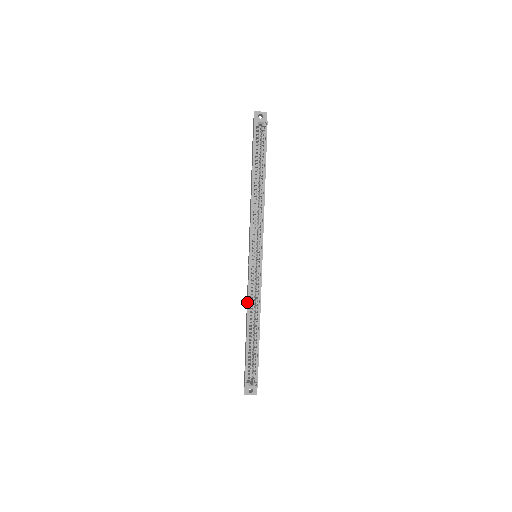
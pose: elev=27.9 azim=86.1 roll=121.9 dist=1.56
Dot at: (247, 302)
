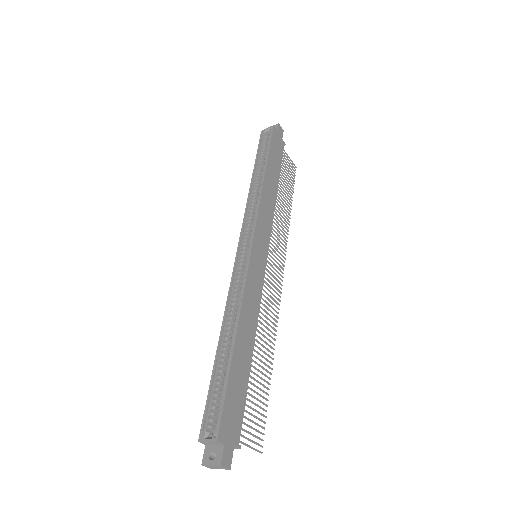
Dot at: occluded
